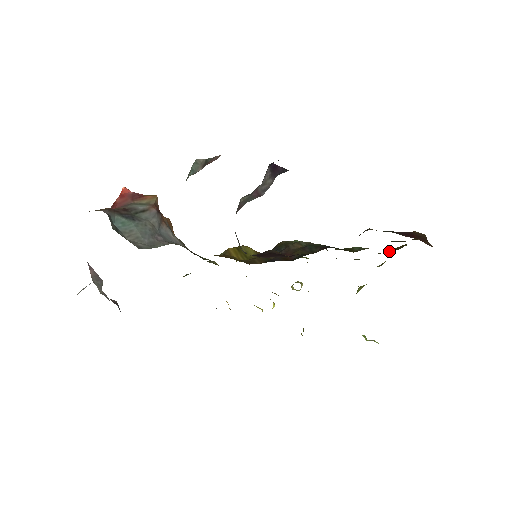
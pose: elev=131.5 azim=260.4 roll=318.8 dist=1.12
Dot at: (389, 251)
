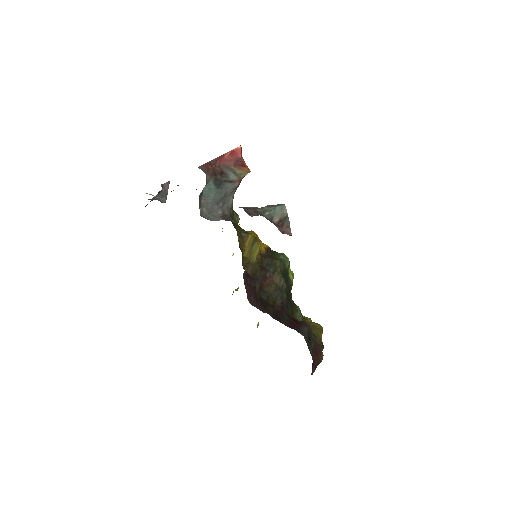
Dot at: occluded
